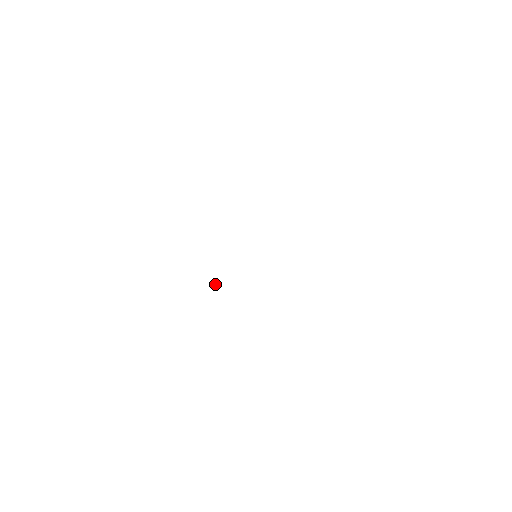
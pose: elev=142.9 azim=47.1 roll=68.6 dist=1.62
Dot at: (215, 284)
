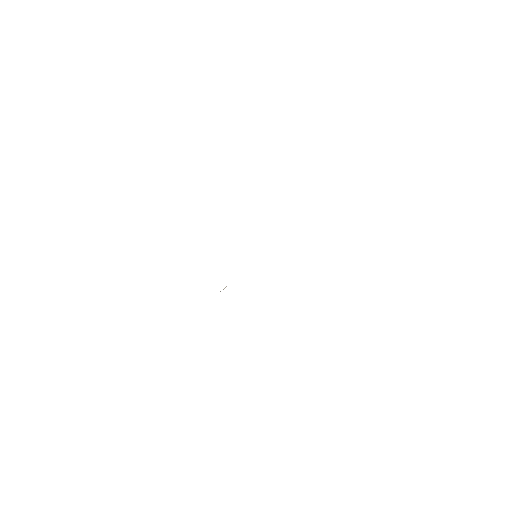
Dot at: occluded
